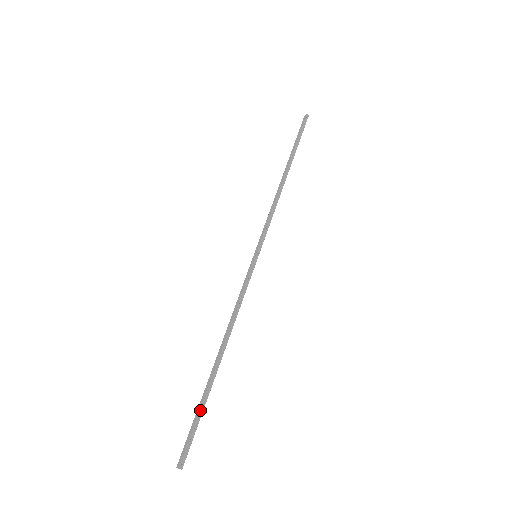
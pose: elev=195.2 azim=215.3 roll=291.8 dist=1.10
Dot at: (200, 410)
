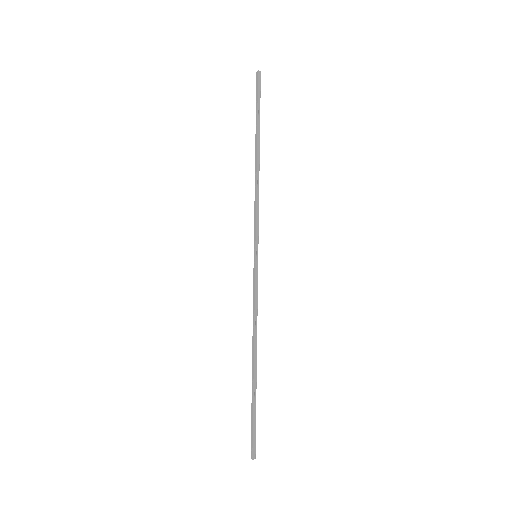
Dot at: (253, 411)
